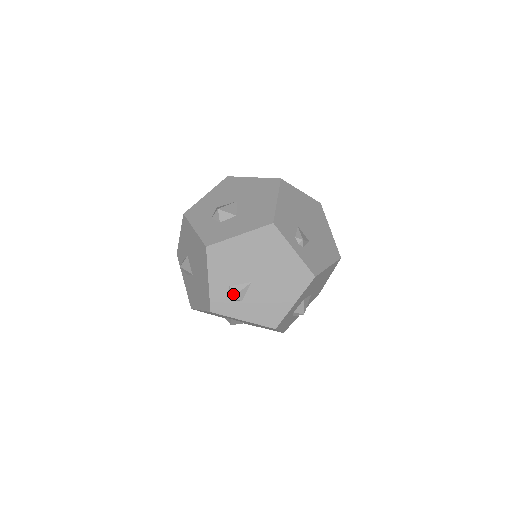
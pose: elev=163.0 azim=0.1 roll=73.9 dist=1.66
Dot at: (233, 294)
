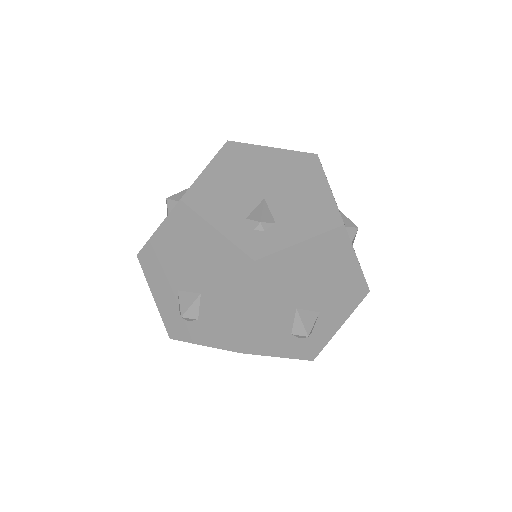
Dot at: (257, 219)
